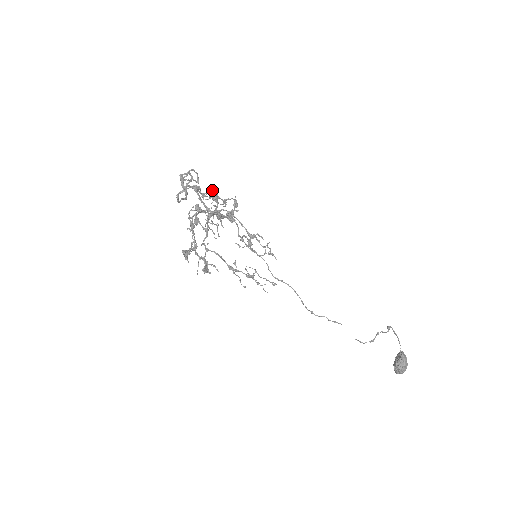
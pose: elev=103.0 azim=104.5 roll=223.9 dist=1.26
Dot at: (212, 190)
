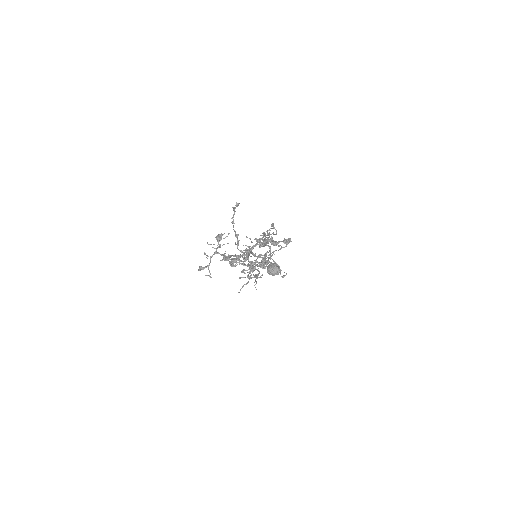
Dot at: occluded
